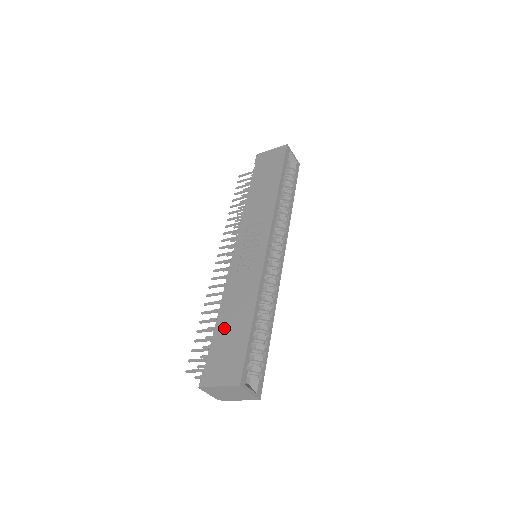
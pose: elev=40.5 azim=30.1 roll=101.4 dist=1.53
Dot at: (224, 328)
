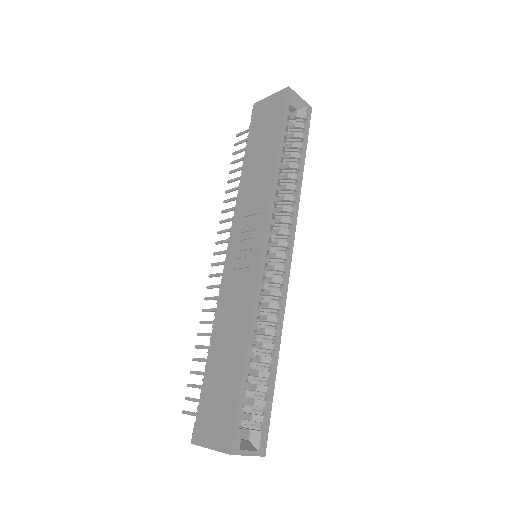
Dot at: (215, 367)
